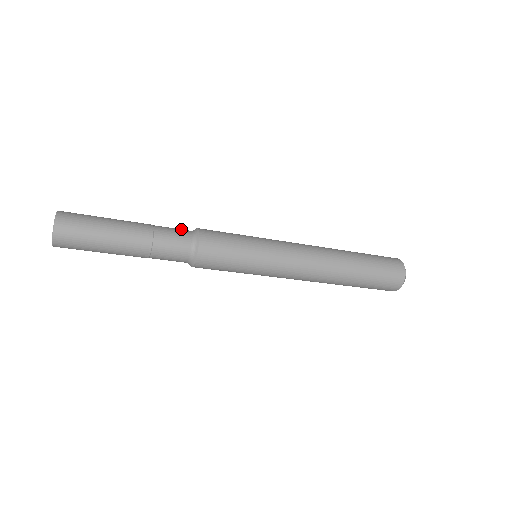
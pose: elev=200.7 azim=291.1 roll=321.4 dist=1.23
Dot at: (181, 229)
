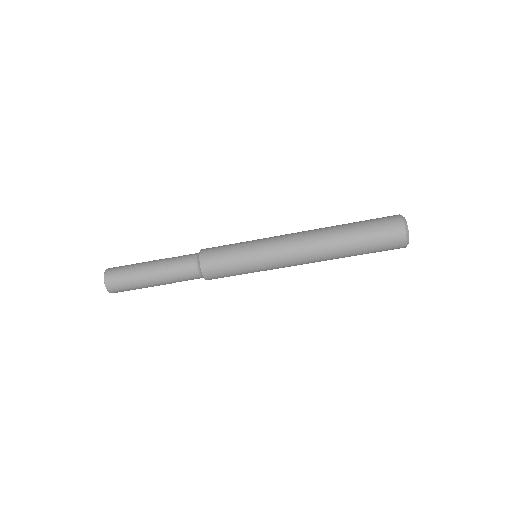
Dot at: occluded
